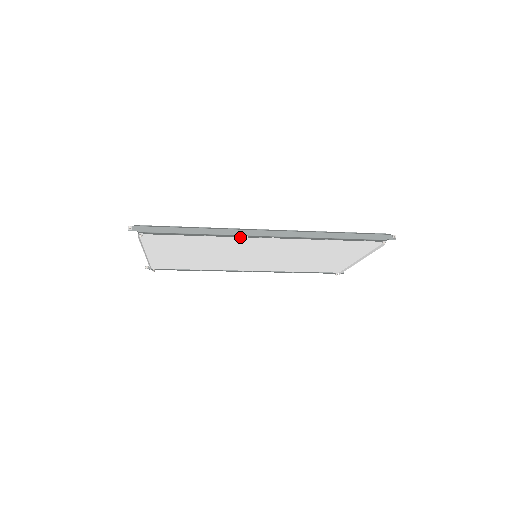
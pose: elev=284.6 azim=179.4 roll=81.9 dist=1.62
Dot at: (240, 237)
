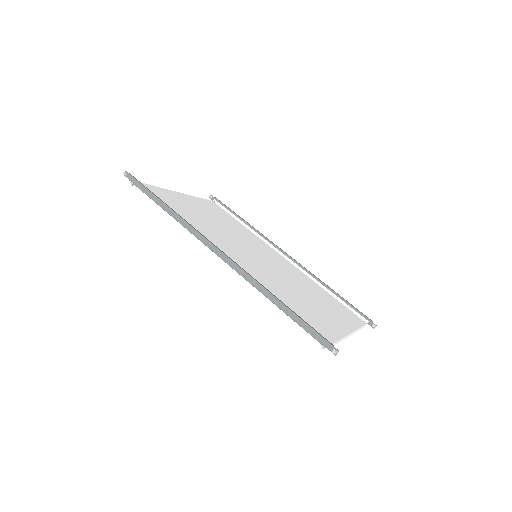
Dot at: occluded
